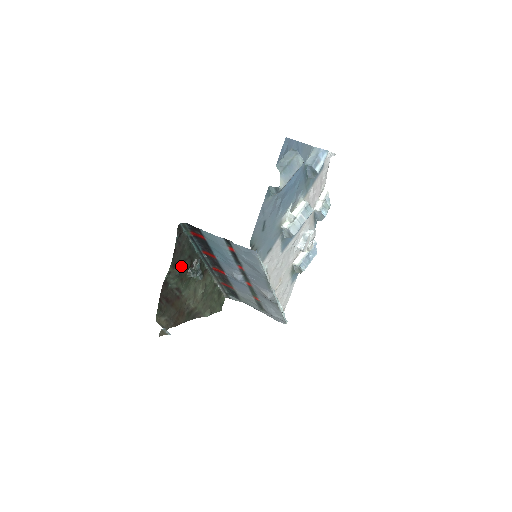
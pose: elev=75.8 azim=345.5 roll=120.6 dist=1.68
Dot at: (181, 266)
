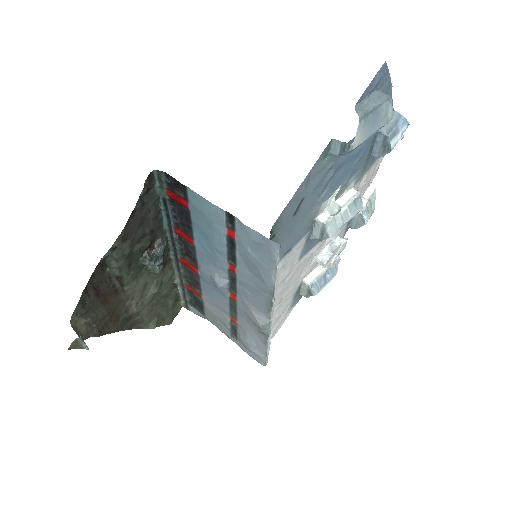
Dot at: (135, 243)
